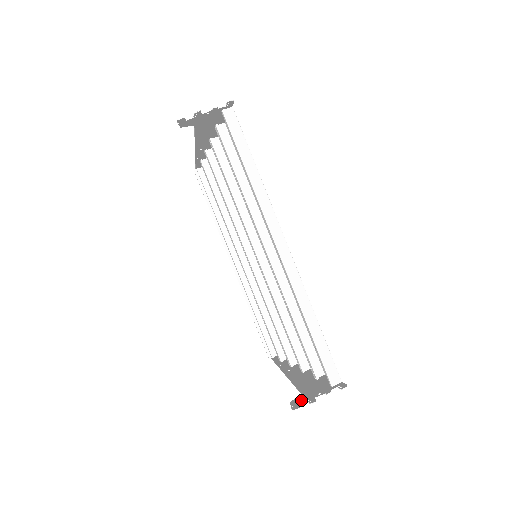
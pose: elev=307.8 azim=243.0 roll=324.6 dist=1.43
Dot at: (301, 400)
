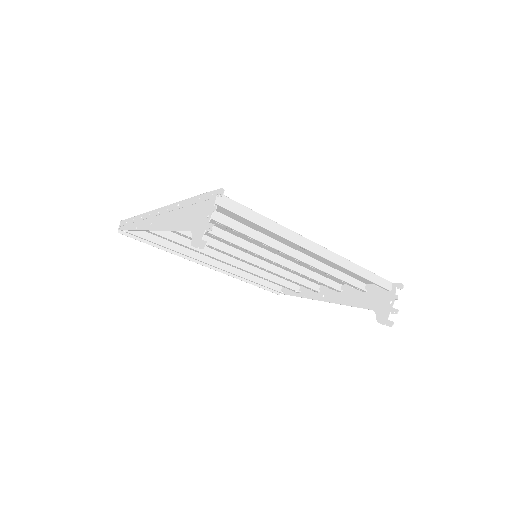
Dot at: (384, 316)
